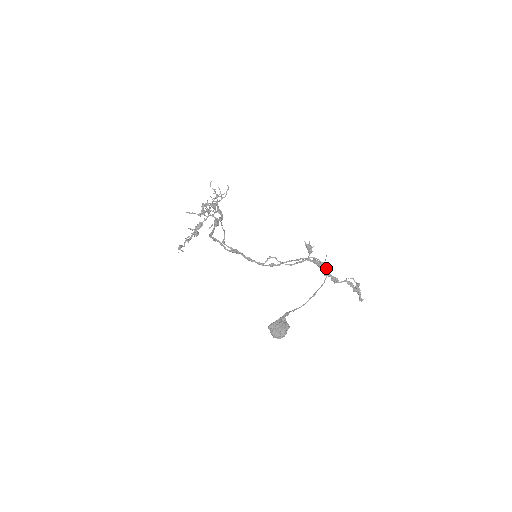
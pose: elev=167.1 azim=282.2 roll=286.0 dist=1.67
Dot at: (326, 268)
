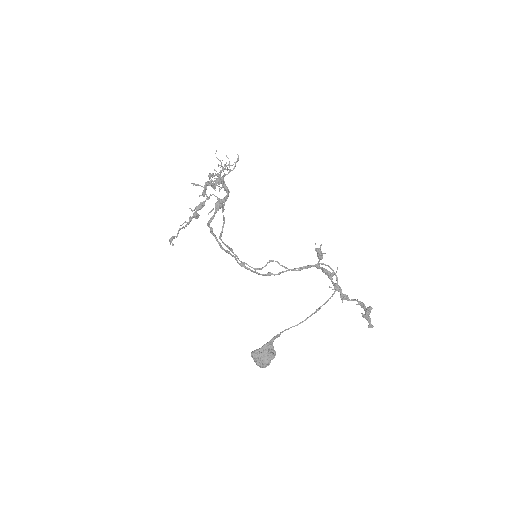
Dot at: (337, 279)
